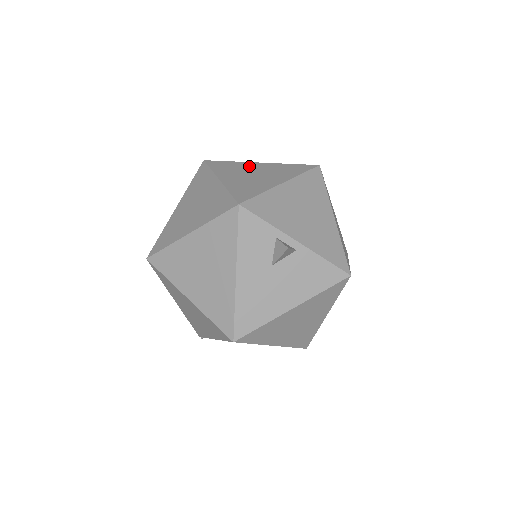
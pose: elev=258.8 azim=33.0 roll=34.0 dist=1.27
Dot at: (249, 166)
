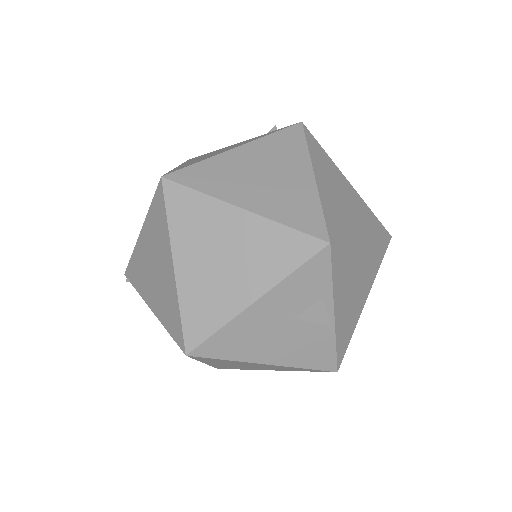
Dot at: (340, 178)
